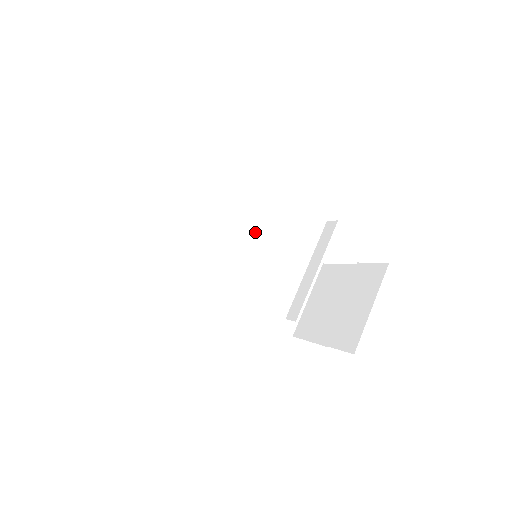
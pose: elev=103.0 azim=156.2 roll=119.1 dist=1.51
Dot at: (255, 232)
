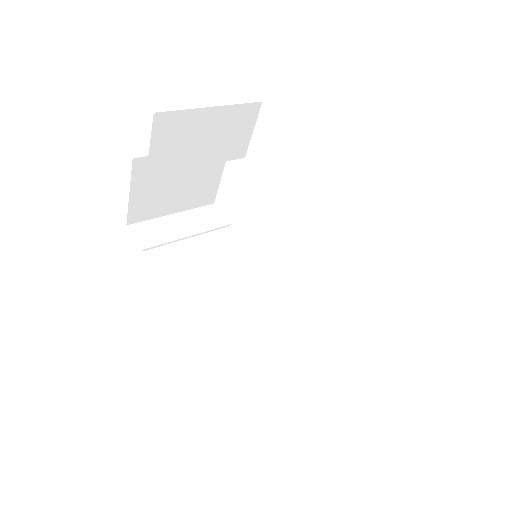
Dot at: (280, 302)
